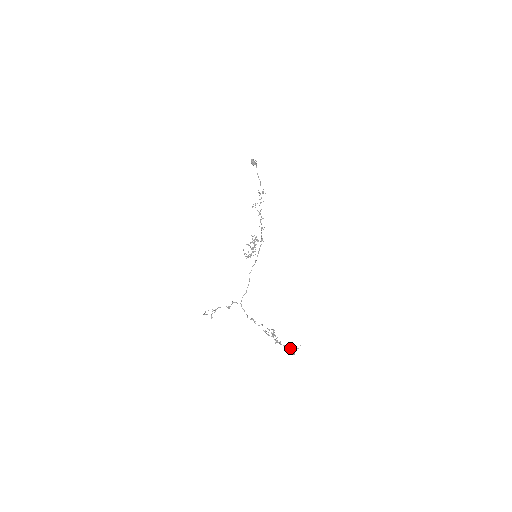
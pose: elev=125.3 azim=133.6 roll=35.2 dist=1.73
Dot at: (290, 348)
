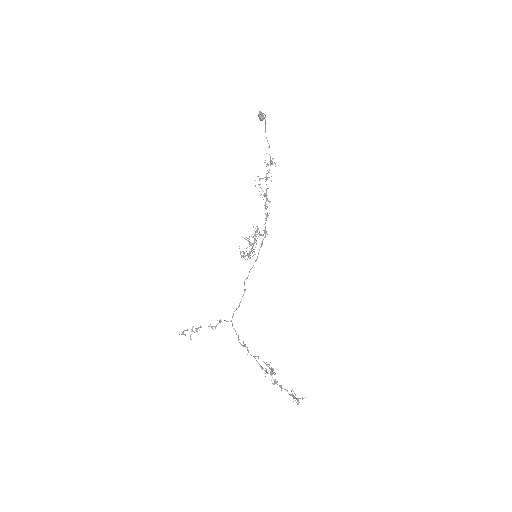
Dot at: (293, 396)
